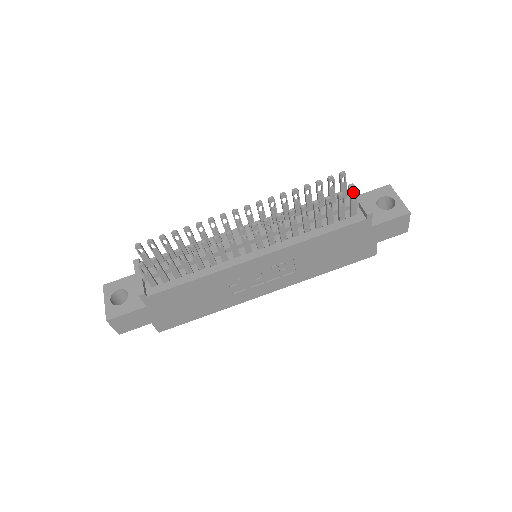
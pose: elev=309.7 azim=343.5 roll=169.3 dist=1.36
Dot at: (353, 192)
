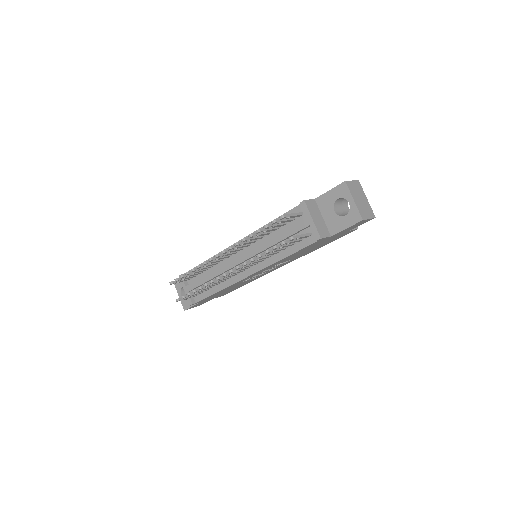
Dot at: (291, 240)
